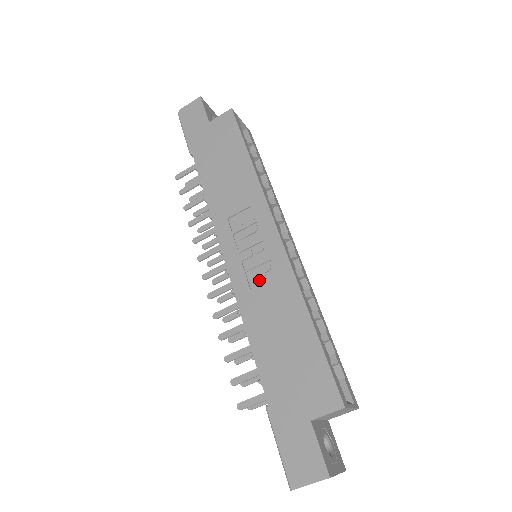
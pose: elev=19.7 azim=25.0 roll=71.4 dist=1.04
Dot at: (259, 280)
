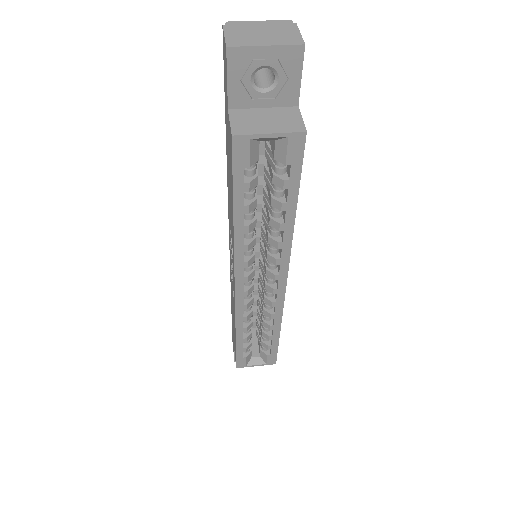
Dot at: occluded
